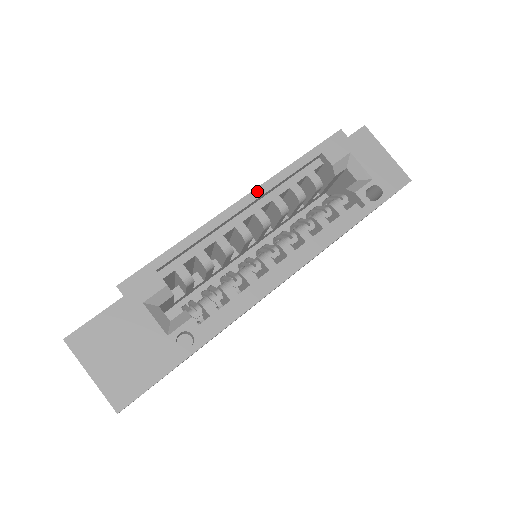
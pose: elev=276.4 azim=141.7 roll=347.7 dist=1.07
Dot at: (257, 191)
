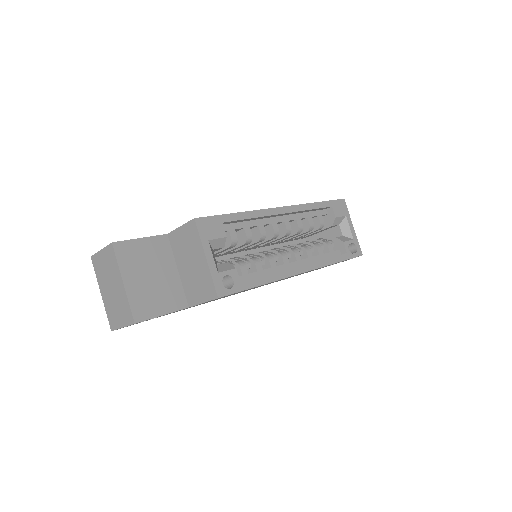
Dot at: (293, 207)
